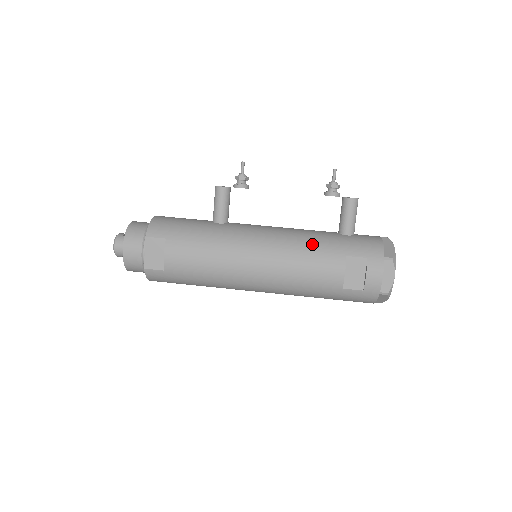
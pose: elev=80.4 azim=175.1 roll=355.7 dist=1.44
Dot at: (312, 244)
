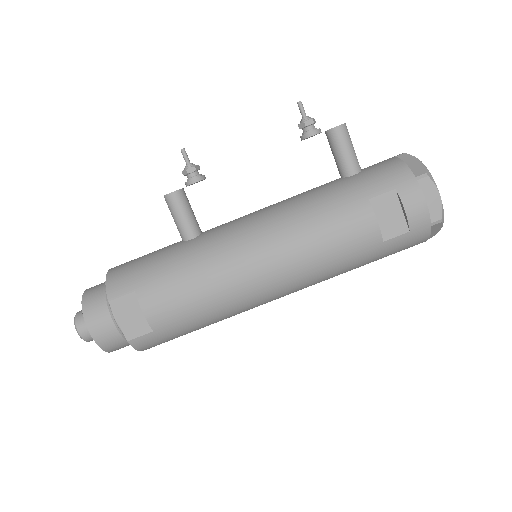
Dot at: (318, 206)
